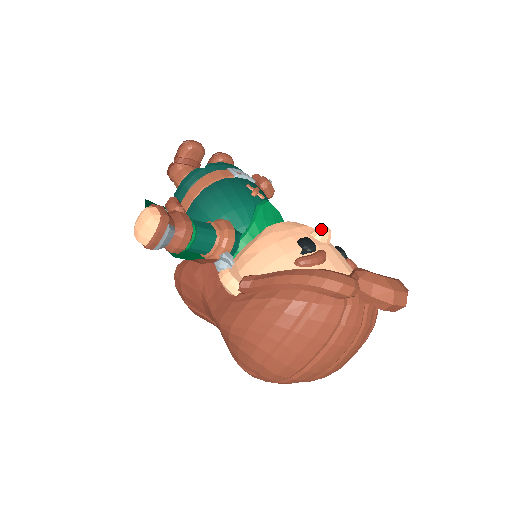
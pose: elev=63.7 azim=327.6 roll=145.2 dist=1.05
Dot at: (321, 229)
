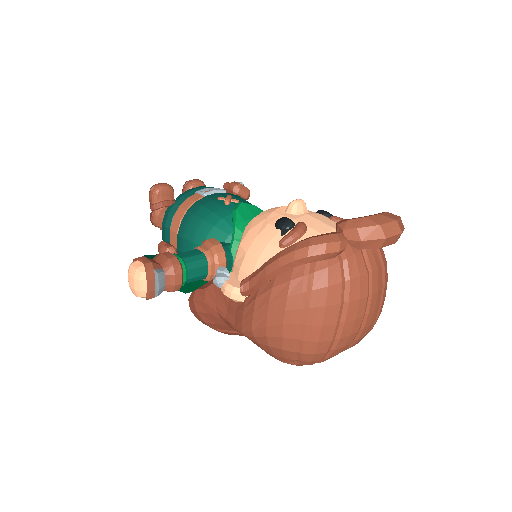
Dot at: (292, 203)
